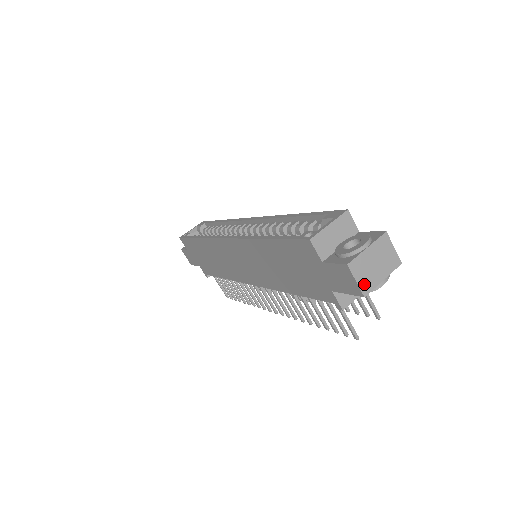
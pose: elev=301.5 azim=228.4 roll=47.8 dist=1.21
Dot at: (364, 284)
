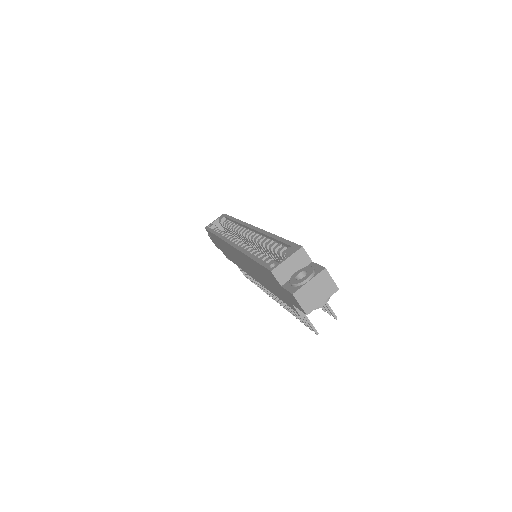
Dot at: (307, 306)
